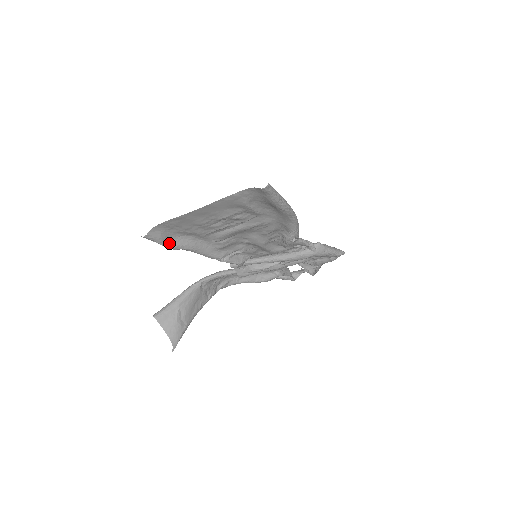
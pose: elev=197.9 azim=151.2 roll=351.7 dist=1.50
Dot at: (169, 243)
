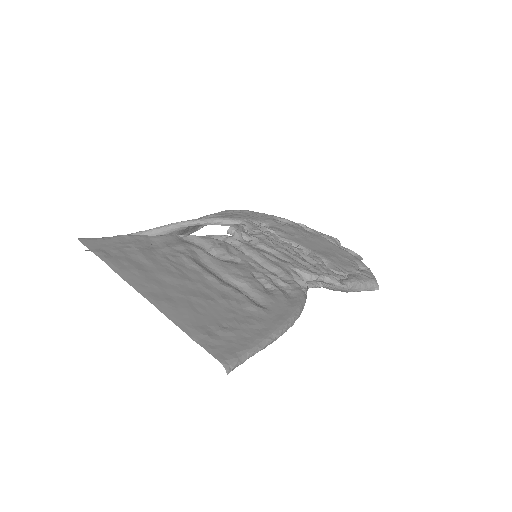
Dot at: occluded
